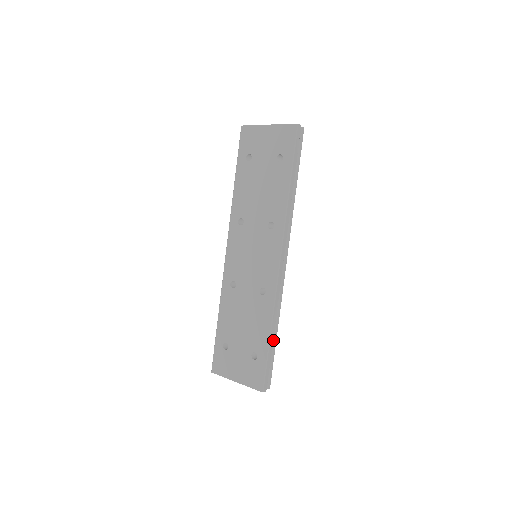
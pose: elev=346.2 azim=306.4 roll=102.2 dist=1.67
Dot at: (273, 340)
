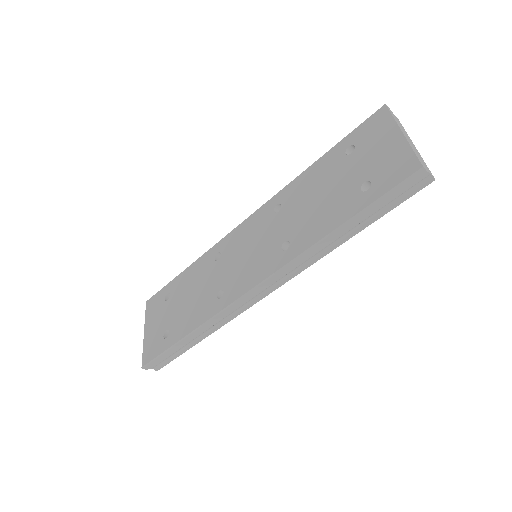
Dot at: (192, 342)
